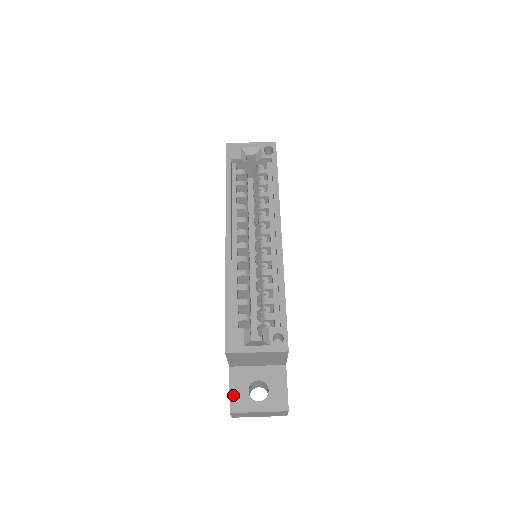
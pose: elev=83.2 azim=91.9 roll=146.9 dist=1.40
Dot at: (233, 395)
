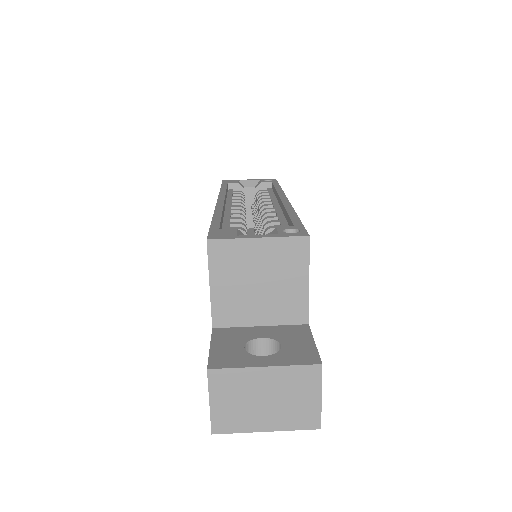
Dot at: (216, 351)
